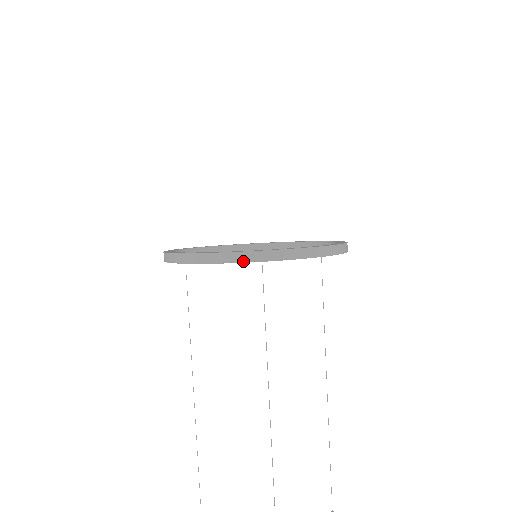
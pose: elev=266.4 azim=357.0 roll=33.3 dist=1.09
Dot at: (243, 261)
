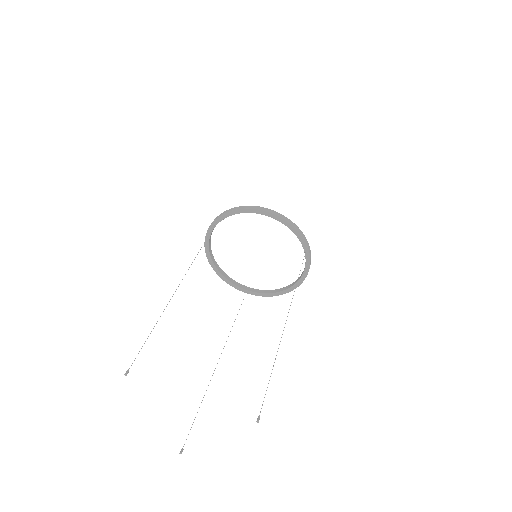
Dot at: (211, 225)
